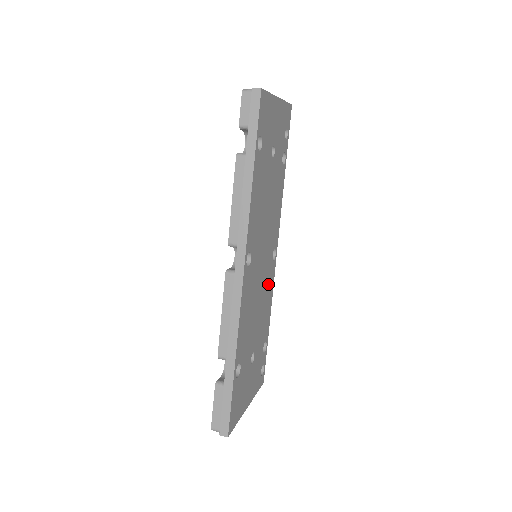
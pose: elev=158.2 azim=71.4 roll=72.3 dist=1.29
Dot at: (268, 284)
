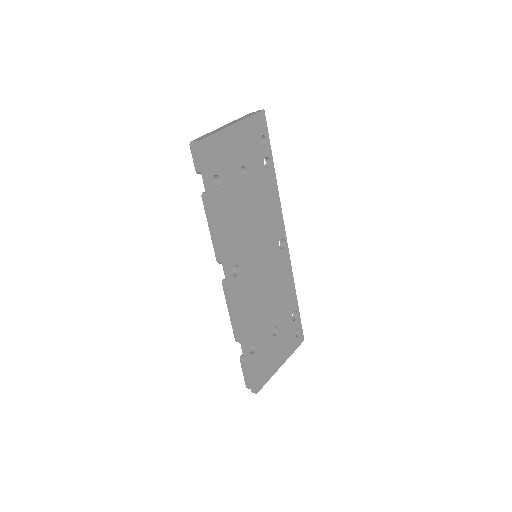
Dot at: (280, 270)
